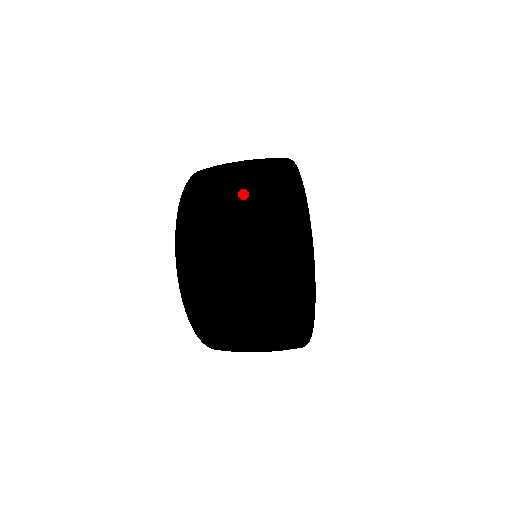
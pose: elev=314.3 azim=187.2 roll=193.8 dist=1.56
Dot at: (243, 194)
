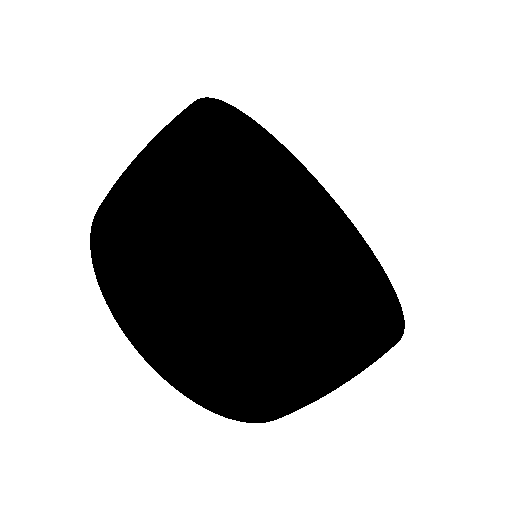
Dot at: (200, 264)
